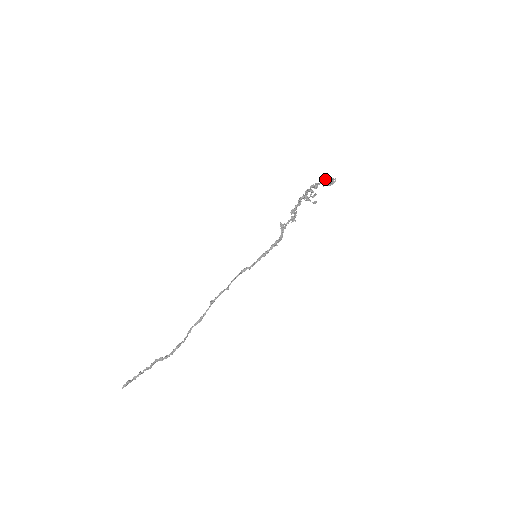
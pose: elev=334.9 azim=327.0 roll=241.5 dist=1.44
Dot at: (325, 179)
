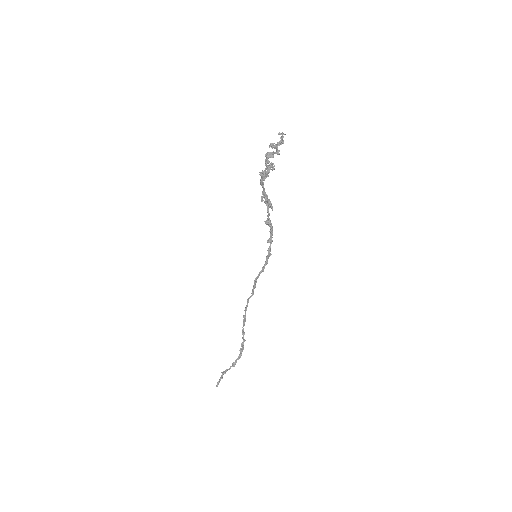
Dot at: occluded
